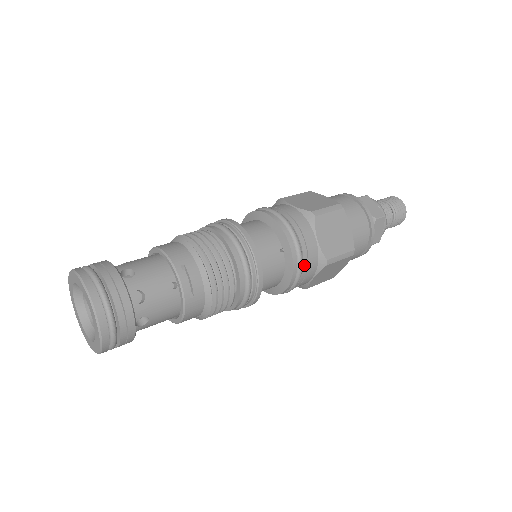
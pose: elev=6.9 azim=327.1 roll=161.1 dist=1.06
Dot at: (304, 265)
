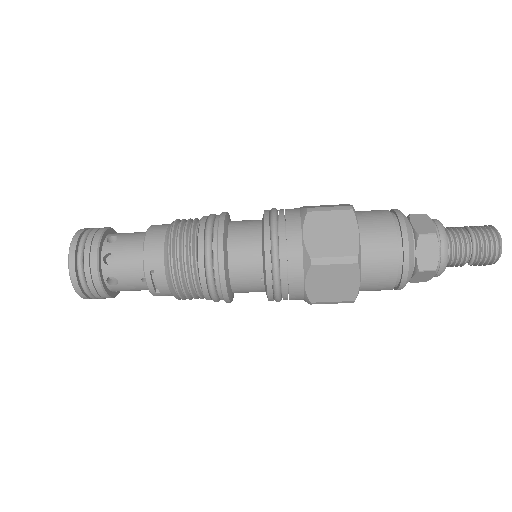
Dot at: (284, 297)
